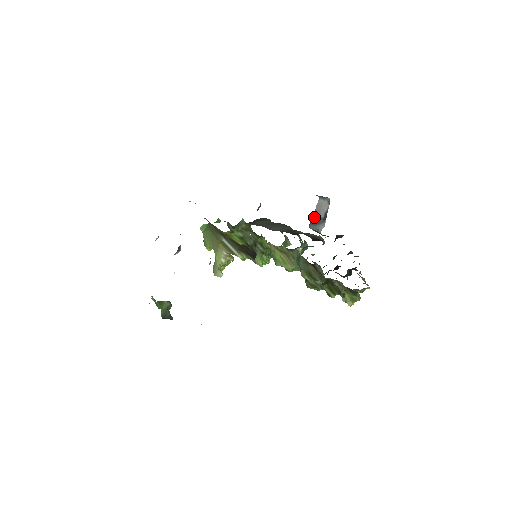
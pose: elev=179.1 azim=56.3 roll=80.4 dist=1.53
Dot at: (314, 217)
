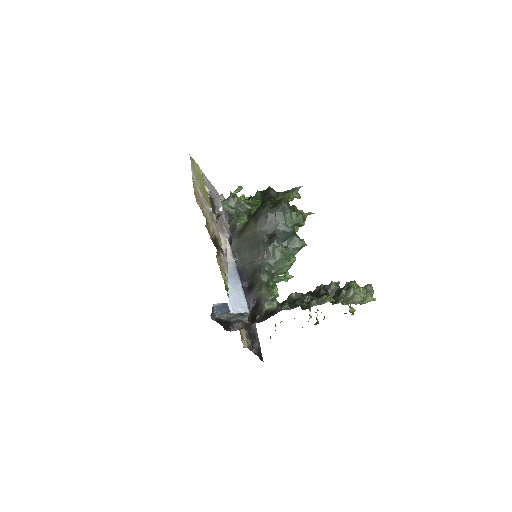
Dot at: (227, 318)
